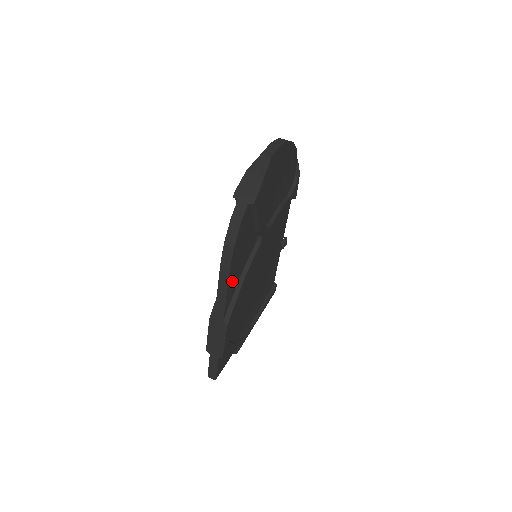
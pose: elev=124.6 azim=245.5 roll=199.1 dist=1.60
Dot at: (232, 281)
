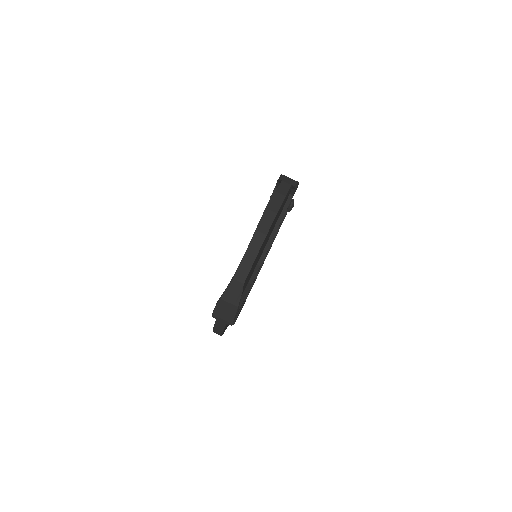
Dot at: occluded
